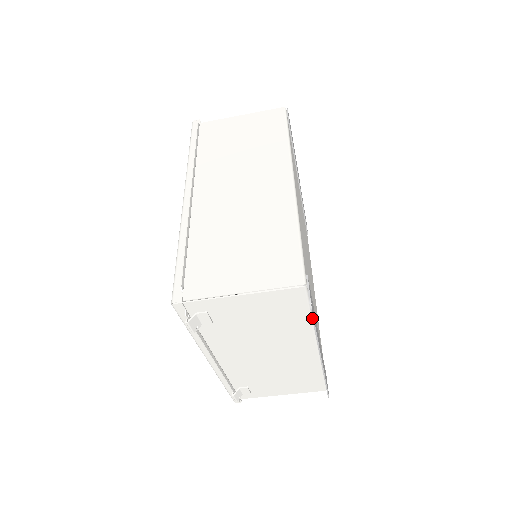
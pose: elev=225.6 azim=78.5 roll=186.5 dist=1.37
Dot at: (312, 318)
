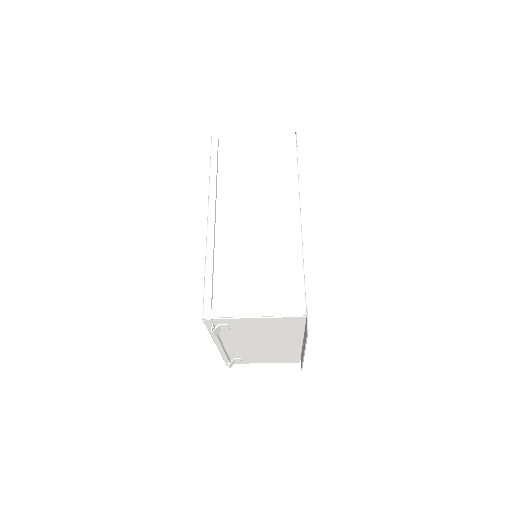
Dot at: (307, 336)
